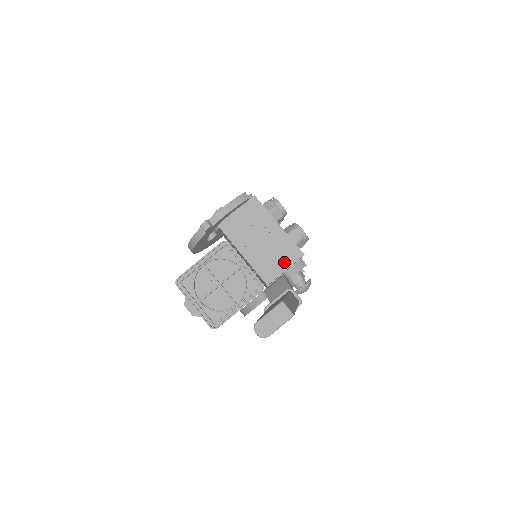
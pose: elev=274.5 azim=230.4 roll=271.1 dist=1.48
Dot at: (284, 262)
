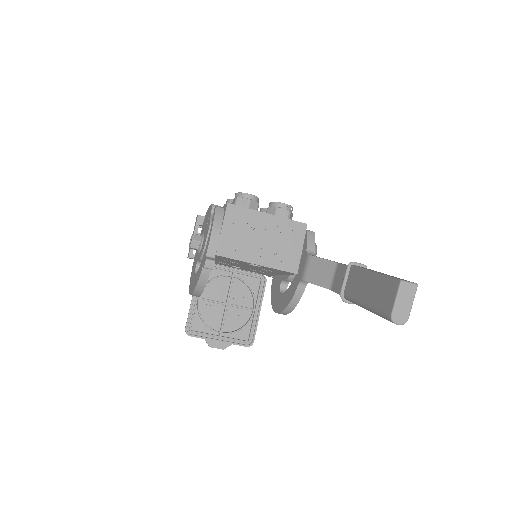
Dot at: (296, 243)
